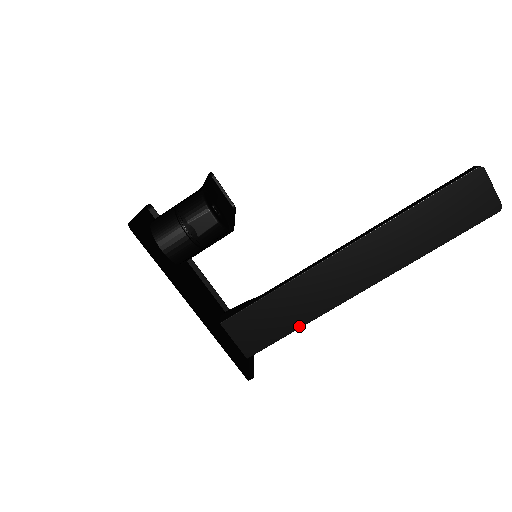
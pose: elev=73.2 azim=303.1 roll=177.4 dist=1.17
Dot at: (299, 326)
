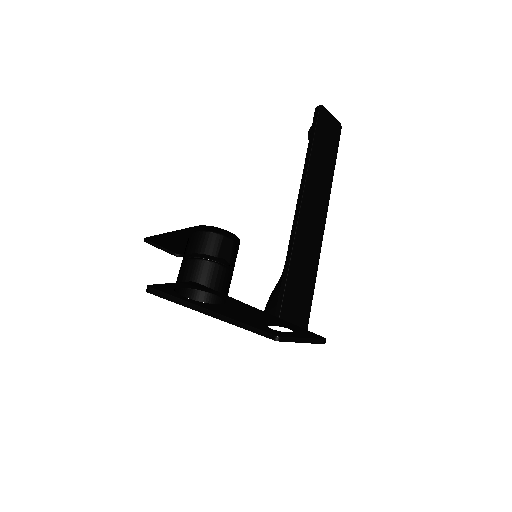
Dot at: (314, 281)
